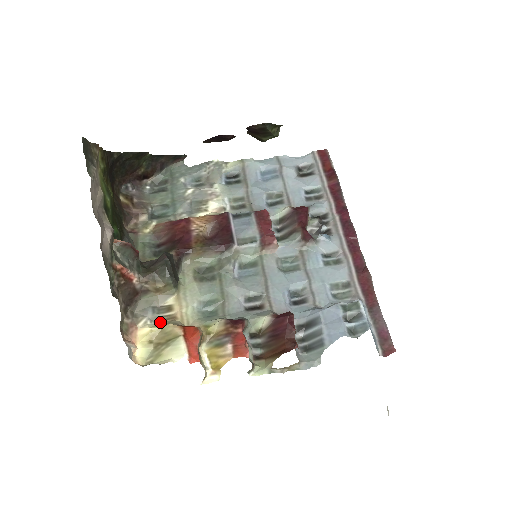
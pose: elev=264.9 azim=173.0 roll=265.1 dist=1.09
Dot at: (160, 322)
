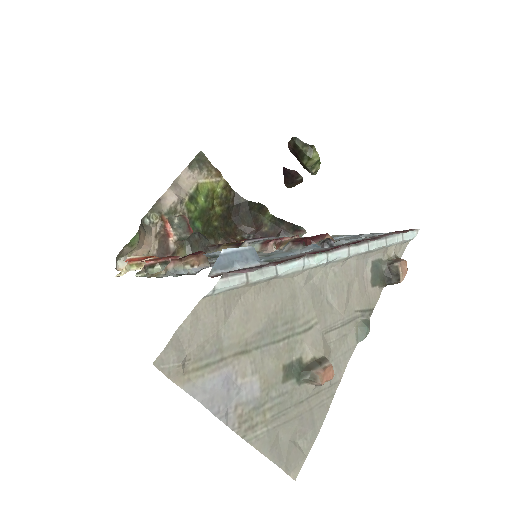
Dot at: occluded
